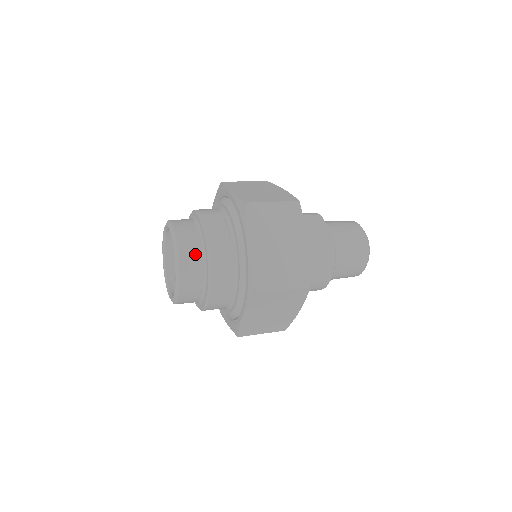
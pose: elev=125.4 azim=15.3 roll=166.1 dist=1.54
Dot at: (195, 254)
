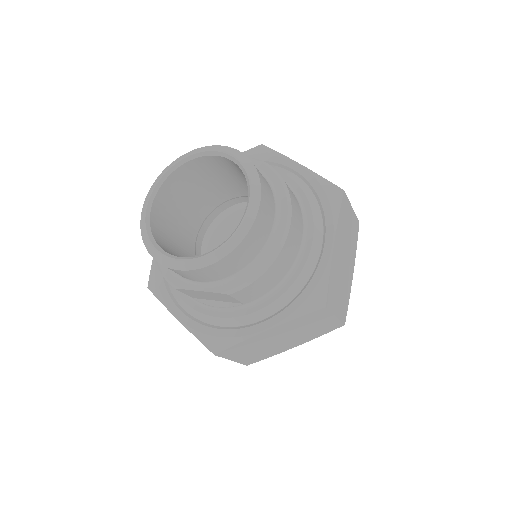
Dot at: occluded
